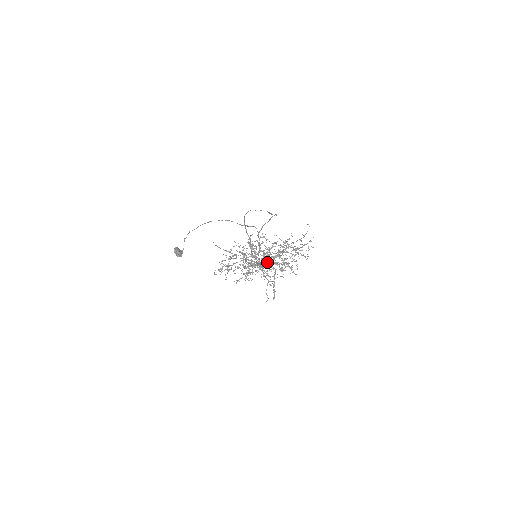
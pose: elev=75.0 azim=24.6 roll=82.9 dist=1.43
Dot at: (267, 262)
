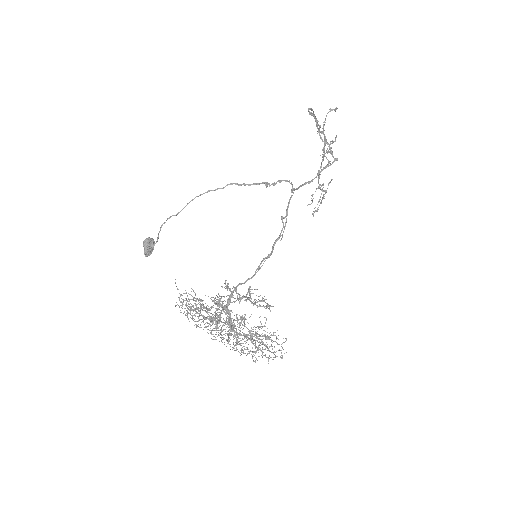
Dot at: (229, 334)
